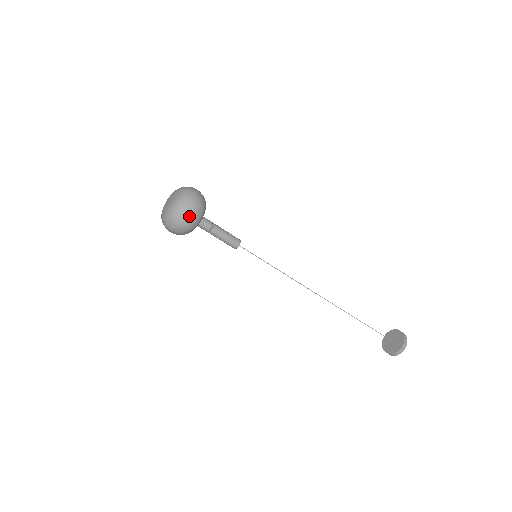
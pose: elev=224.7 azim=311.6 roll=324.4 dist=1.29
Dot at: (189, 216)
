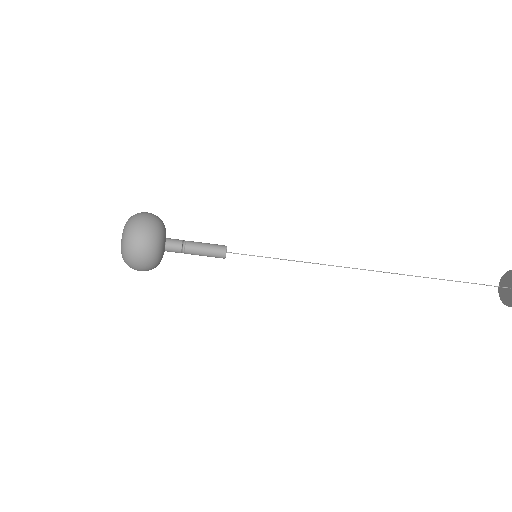
Dot at: (143, 222)
